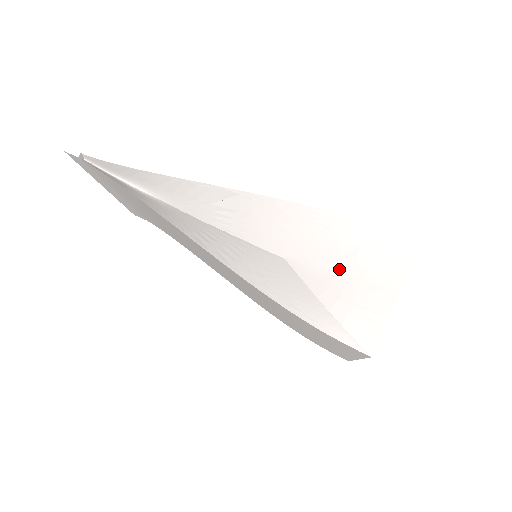
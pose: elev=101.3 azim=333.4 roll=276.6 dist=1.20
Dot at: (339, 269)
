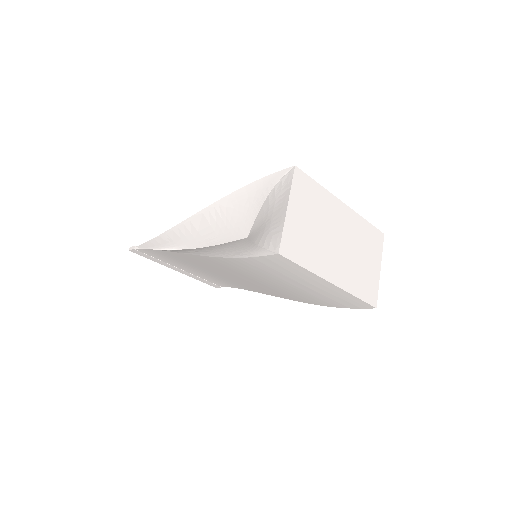
Dot at: (264, 218)
